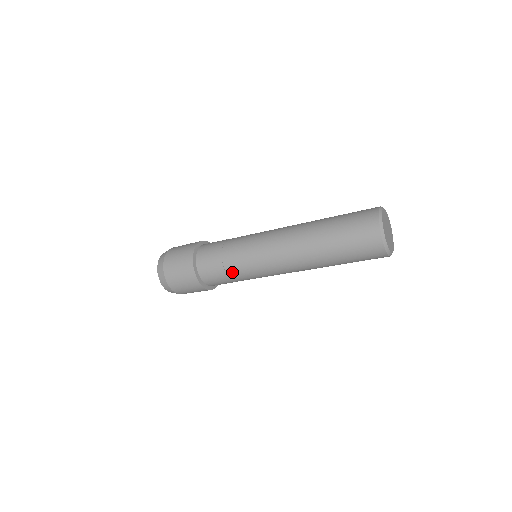
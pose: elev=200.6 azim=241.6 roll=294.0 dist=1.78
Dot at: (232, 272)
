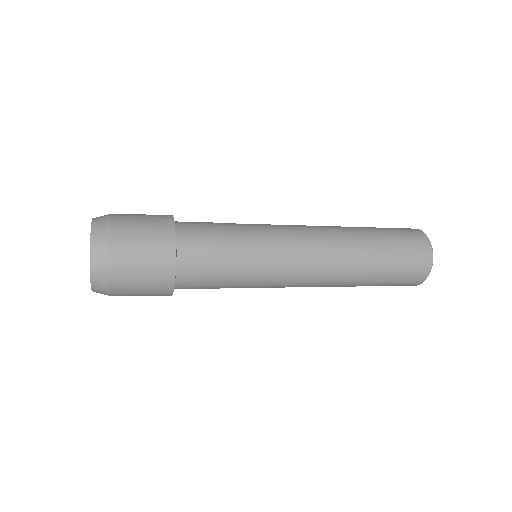
Dot at: occluded
